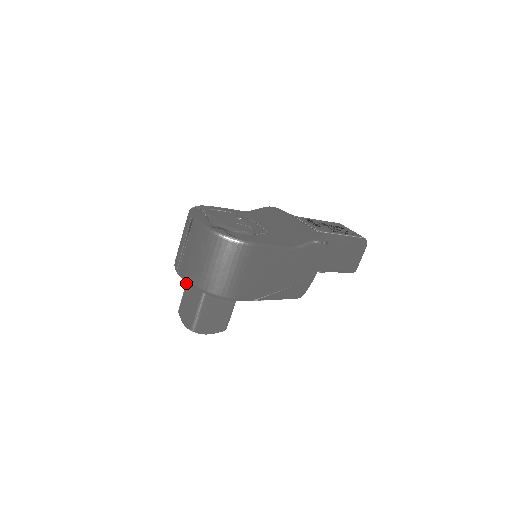
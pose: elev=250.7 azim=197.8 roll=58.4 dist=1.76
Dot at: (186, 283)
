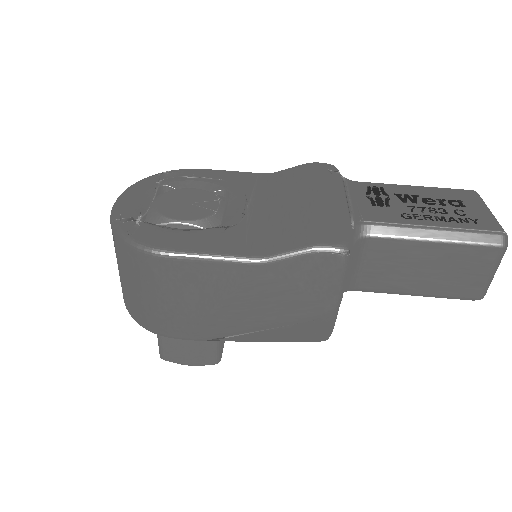
Dot at: occluded
